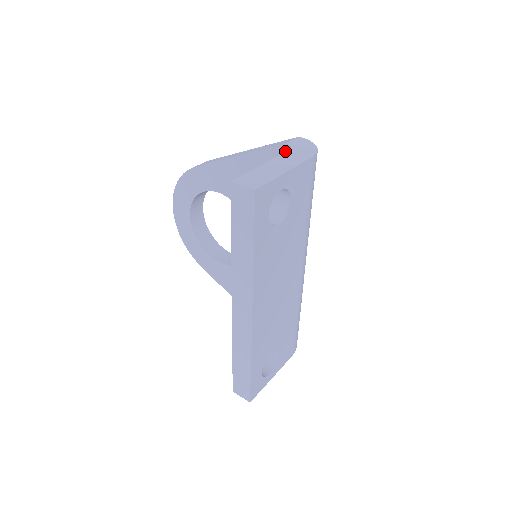
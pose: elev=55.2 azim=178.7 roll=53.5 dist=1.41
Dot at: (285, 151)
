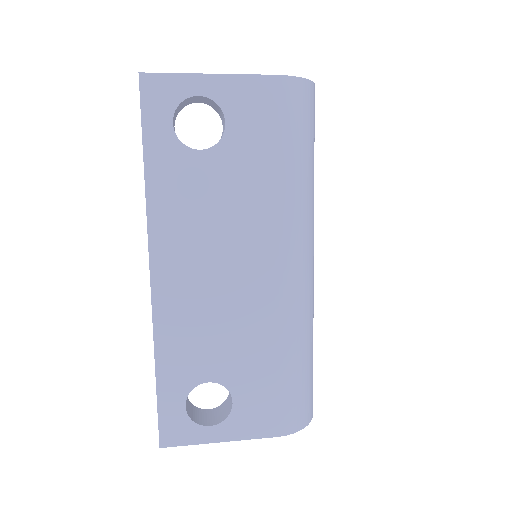
Dot at: occluded
